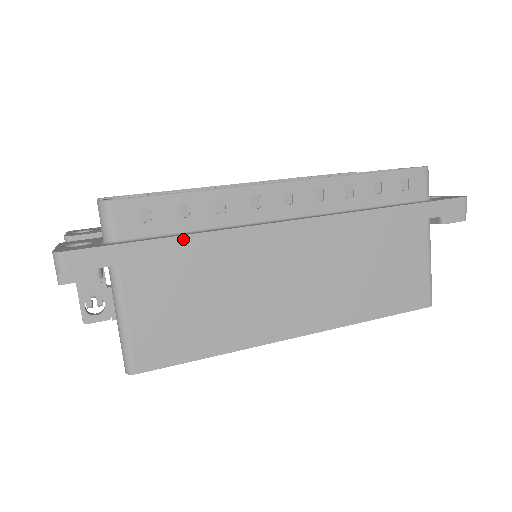
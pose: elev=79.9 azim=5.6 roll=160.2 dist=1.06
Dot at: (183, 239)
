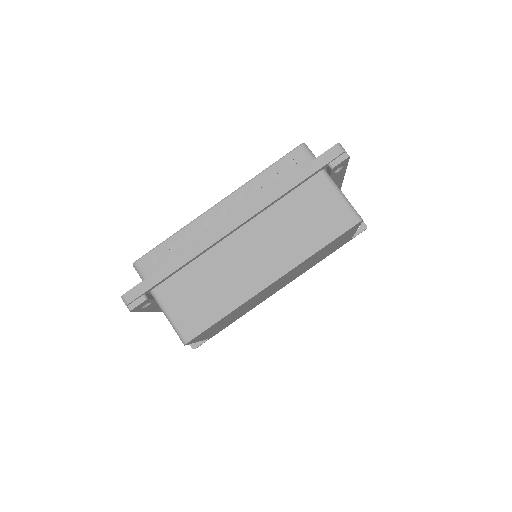
Dot at: (174, 261)
